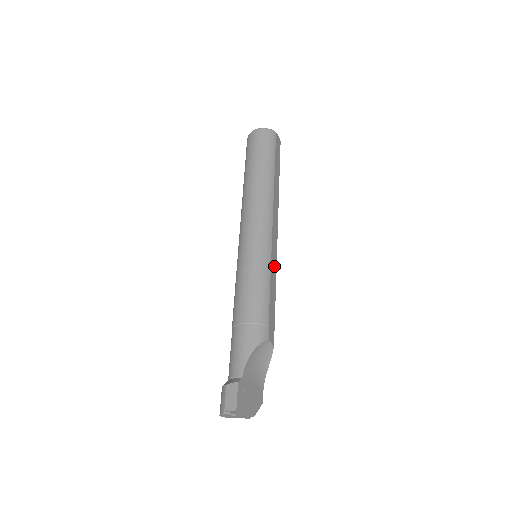
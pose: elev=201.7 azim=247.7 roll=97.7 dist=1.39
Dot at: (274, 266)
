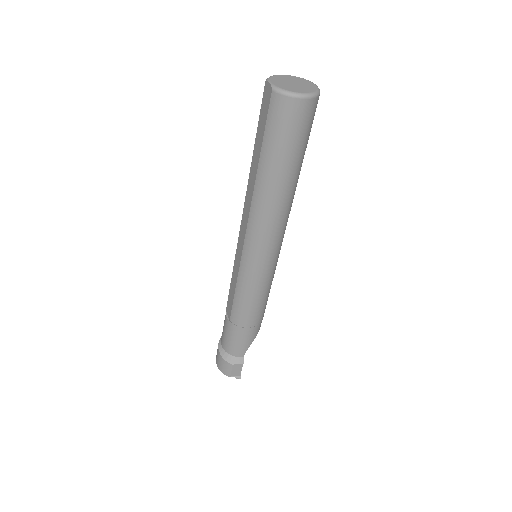
Dot at: occluded
